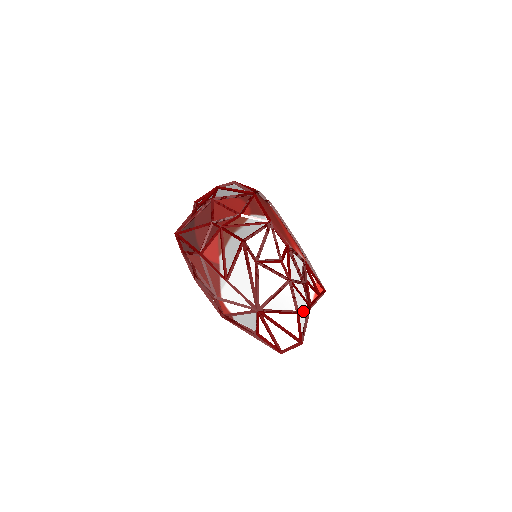
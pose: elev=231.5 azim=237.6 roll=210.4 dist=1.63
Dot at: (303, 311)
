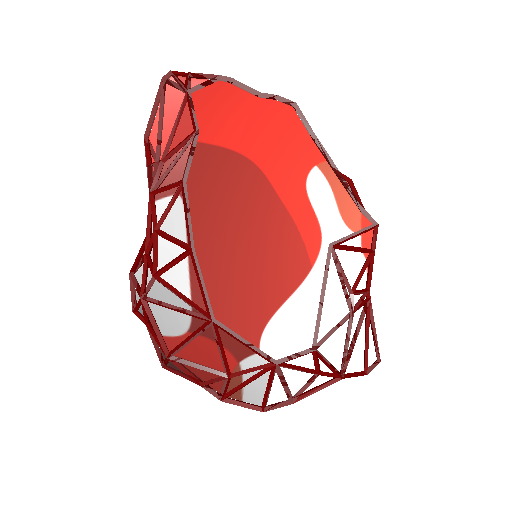
Dot at: (366, 332)
